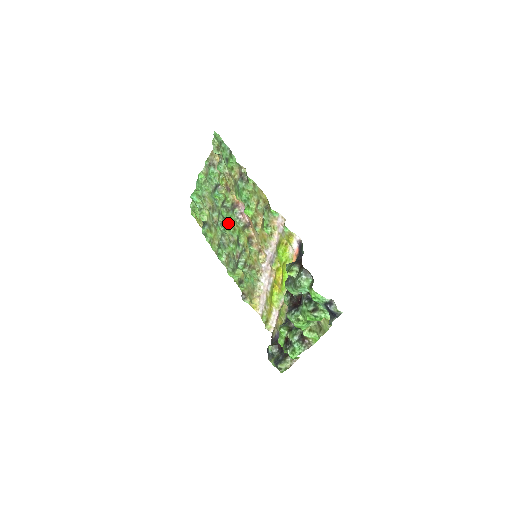
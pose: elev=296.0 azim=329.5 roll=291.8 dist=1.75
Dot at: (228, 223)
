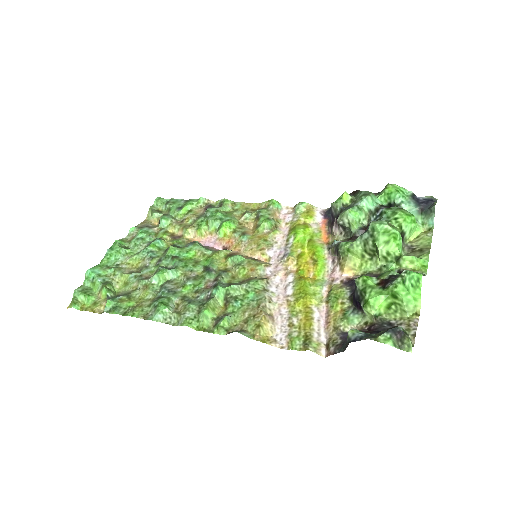
Dot at: (182, 260)
